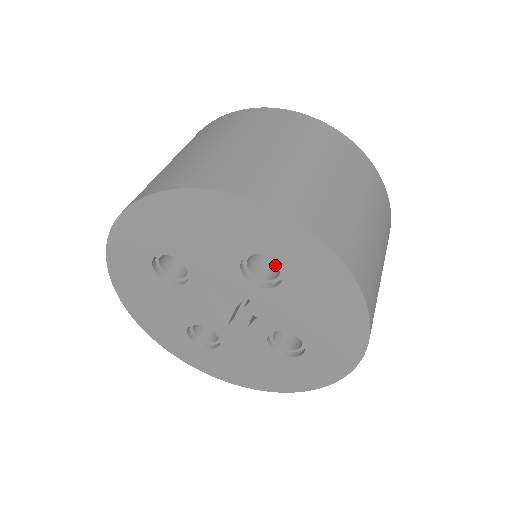
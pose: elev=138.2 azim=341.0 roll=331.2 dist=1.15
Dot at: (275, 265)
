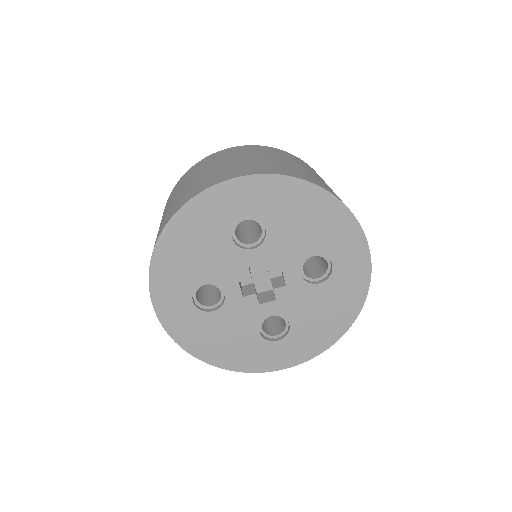
Dot at: (258, 231)
